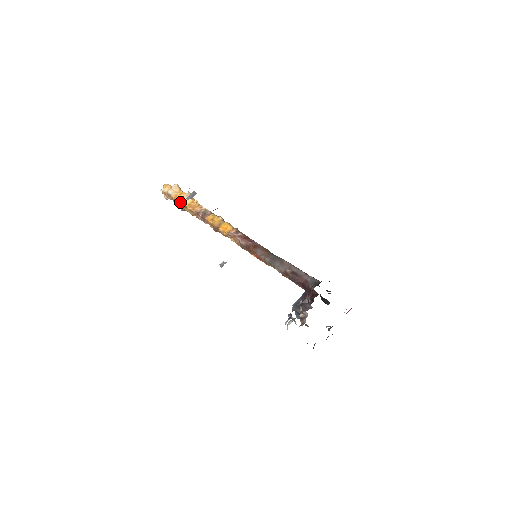
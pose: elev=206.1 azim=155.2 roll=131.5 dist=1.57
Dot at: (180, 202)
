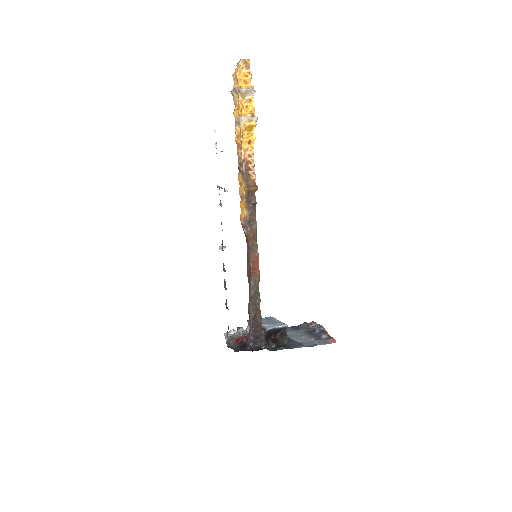
Dot at: occluded
